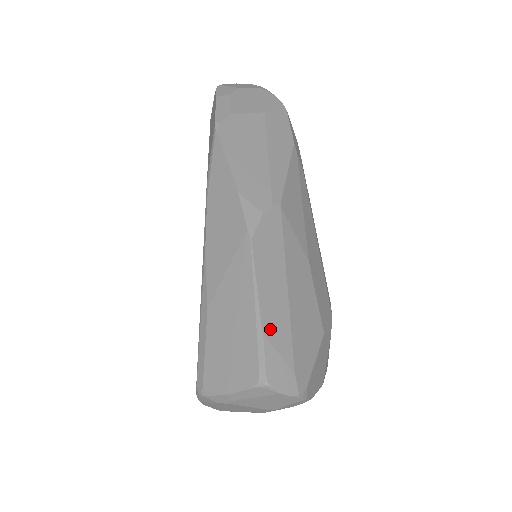
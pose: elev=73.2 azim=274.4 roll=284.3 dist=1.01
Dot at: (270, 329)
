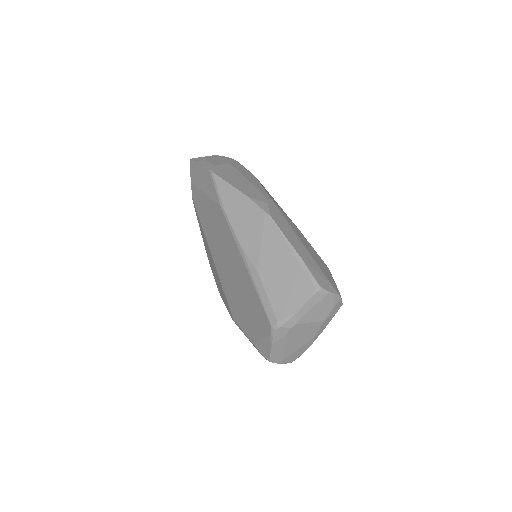
Dot at: (305, 260)
